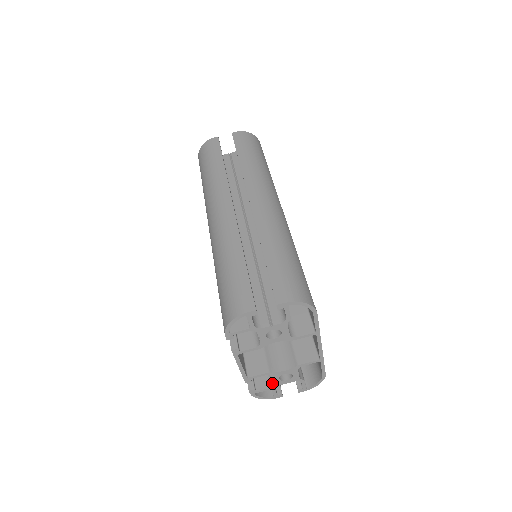
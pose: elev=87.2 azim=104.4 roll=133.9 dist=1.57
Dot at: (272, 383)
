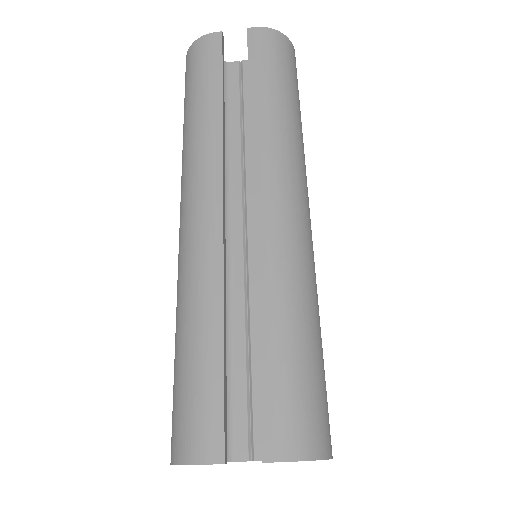
Dot at: occluded
